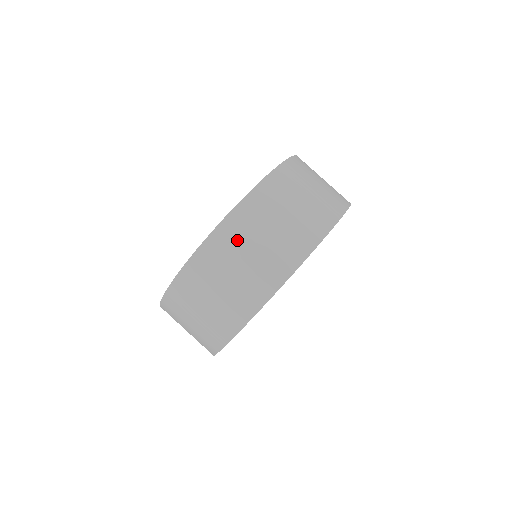
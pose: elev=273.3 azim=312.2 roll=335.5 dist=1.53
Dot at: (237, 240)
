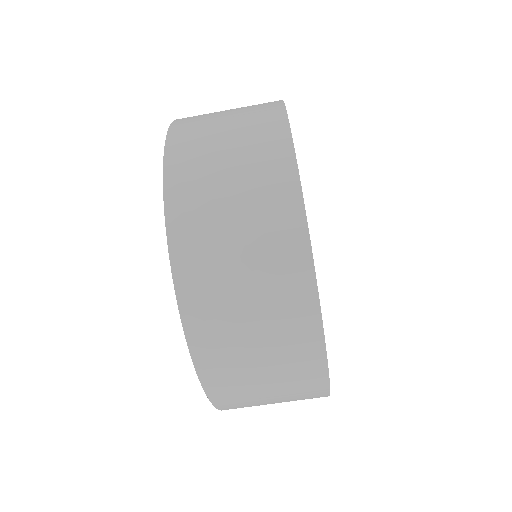
Dot at: (219, 318)
